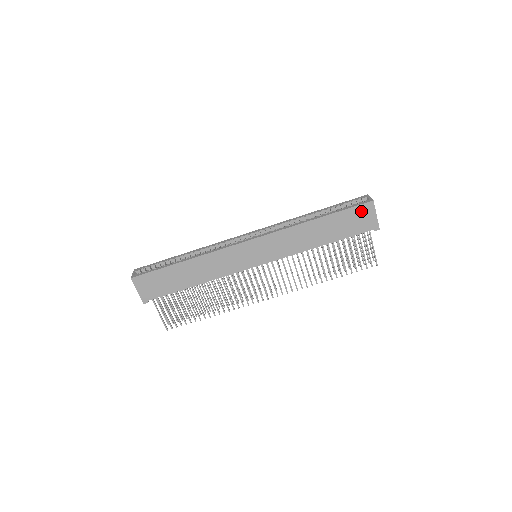
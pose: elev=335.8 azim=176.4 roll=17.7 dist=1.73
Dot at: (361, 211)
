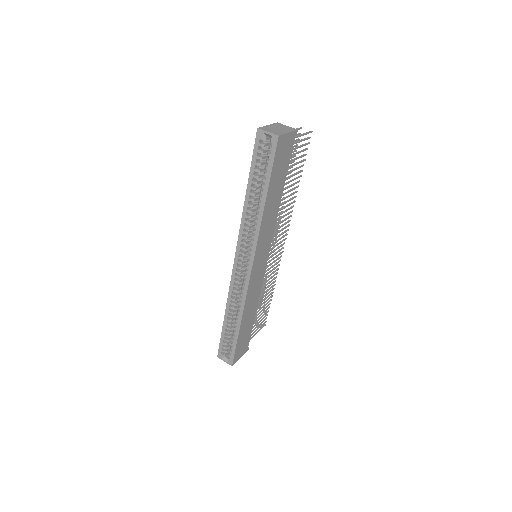
Dot at: (279, 151)
